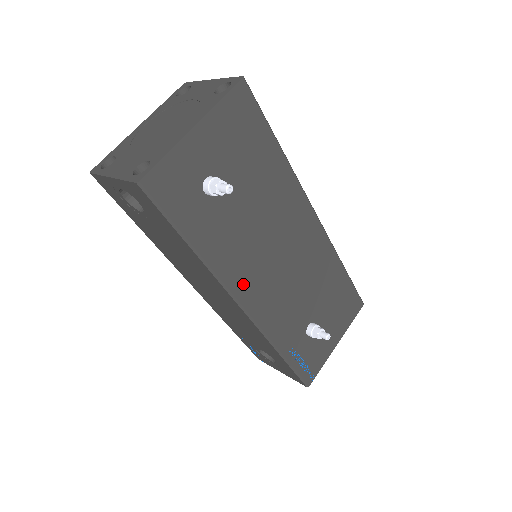
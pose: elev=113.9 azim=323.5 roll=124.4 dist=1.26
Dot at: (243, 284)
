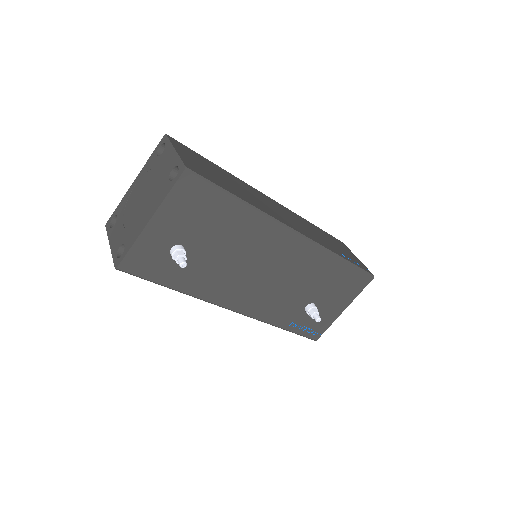
Dot at: (229, 298)
